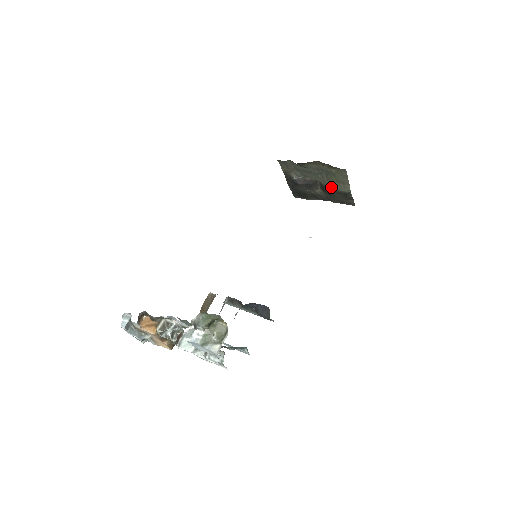
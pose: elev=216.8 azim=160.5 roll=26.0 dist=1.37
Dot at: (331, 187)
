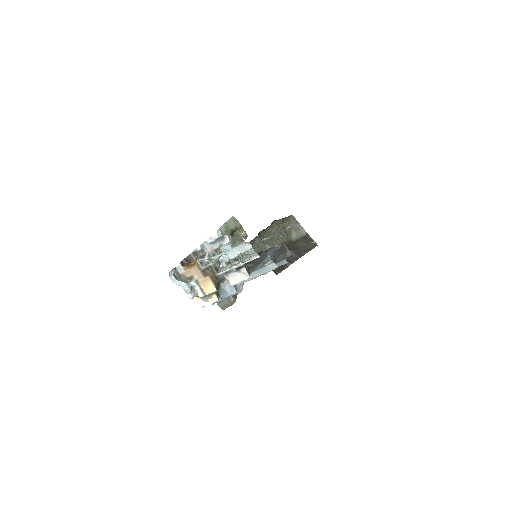
Dot at: (293, 238)
